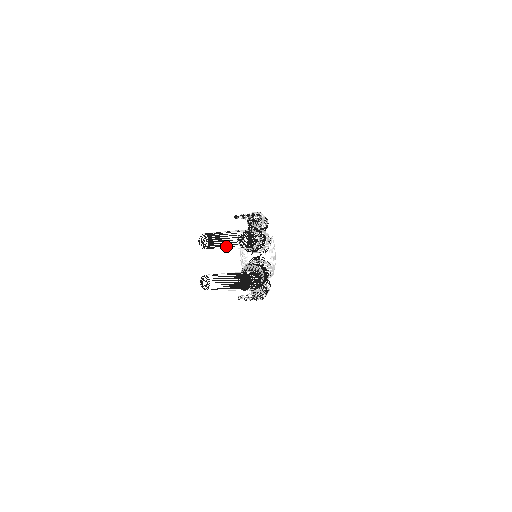
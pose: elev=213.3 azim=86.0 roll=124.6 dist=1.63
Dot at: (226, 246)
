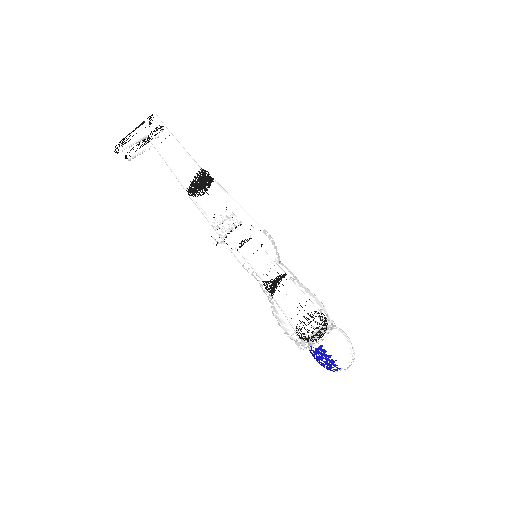
Dot at: occluded
